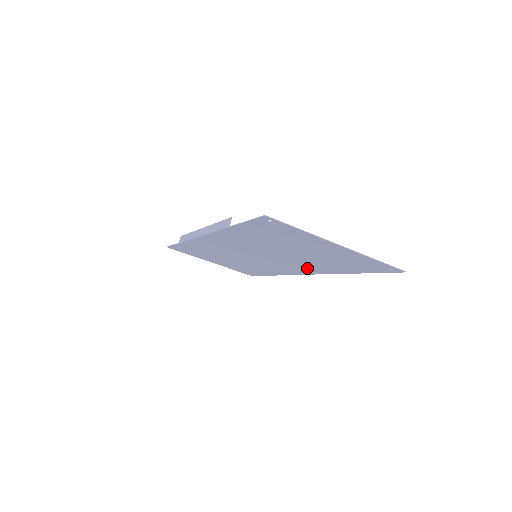
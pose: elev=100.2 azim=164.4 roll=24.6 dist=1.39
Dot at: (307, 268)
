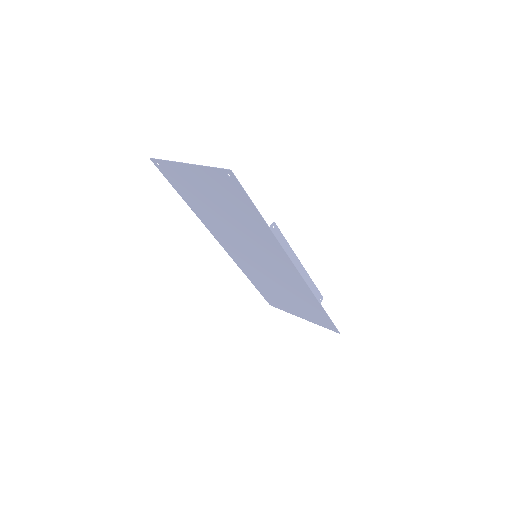
Dot at: (271, 247)
